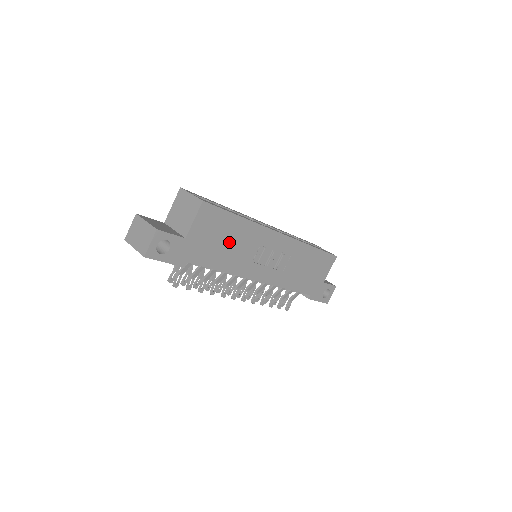
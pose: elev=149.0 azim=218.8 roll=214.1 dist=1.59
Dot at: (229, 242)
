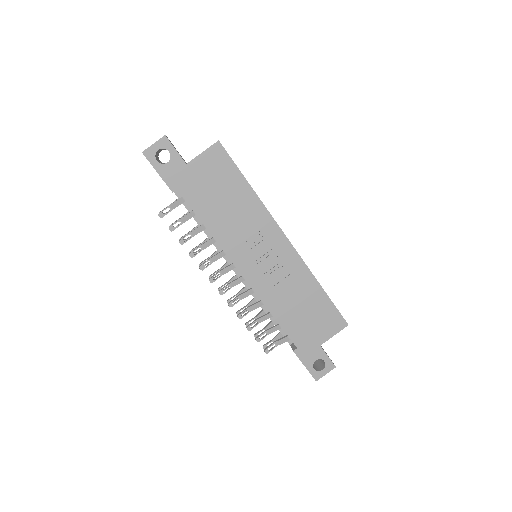
Dot at: (227, 202)
